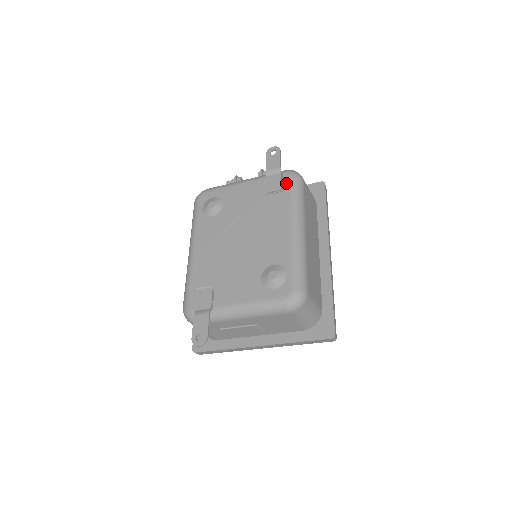
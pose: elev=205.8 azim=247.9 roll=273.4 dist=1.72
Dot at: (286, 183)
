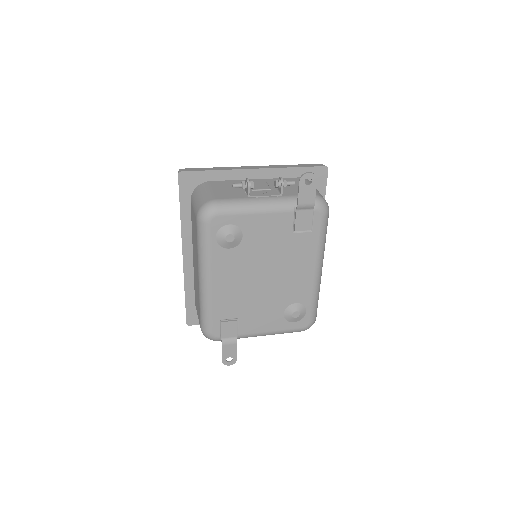
Dot at: (317, 223)
